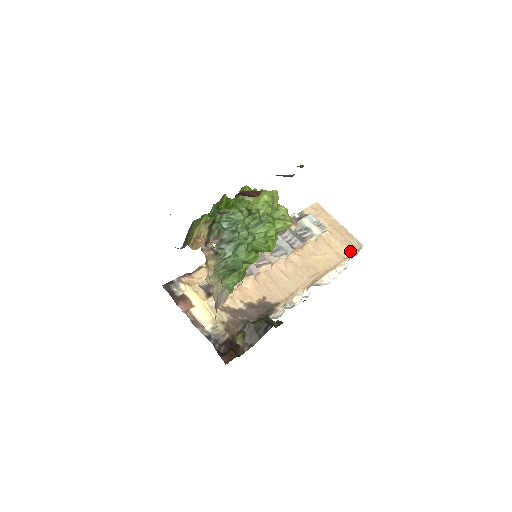
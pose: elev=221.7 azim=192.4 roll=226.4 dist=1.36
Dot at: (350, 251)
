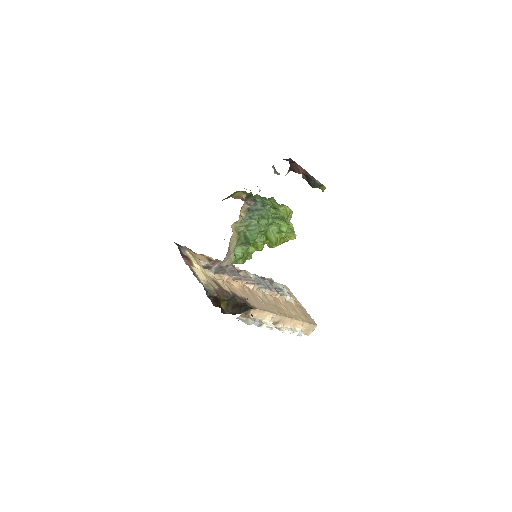
Dot at: (308, 322)
